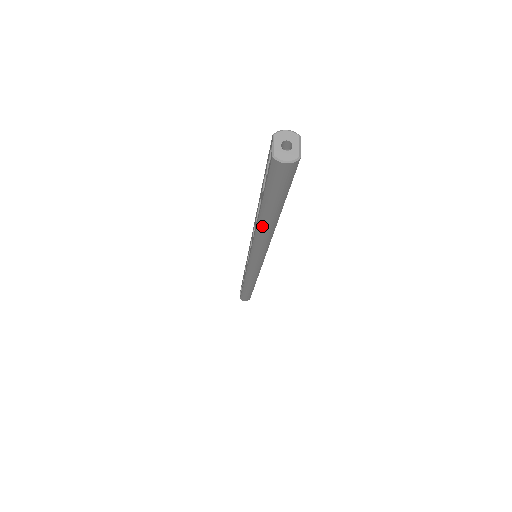
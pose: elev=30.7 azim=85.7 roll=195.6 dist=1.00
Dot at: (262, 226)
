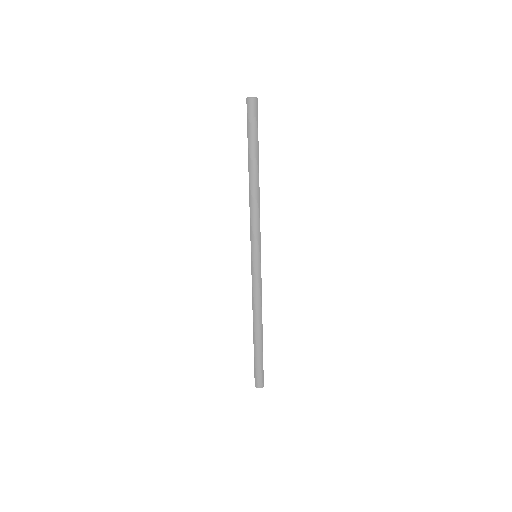
Dot at: (251, 177)
